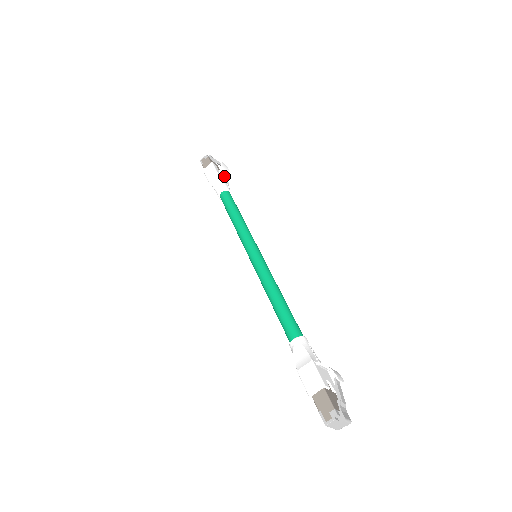
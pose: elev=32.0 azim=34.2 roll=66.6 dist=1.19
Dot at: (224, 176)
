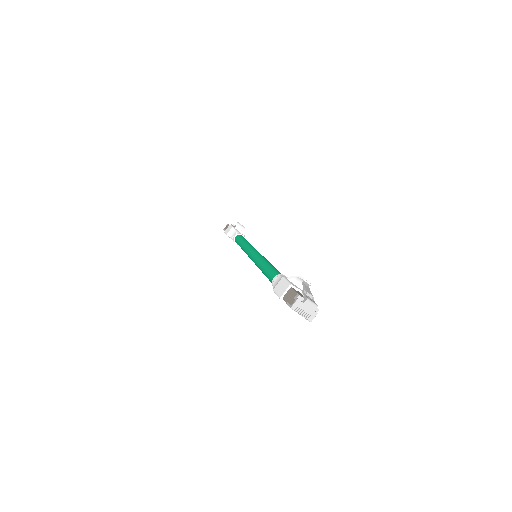
Dot at: (240, 230)
